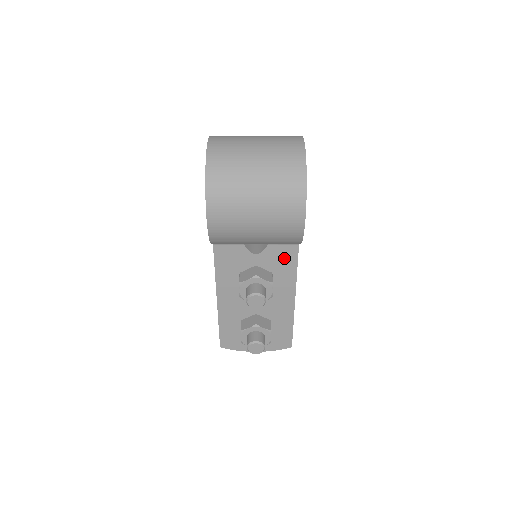
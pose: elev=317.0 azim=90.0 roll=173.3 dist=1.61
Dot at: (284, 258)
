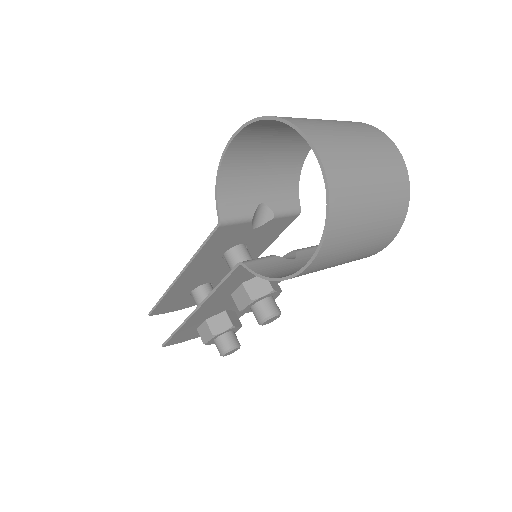
Dot at: occluded
